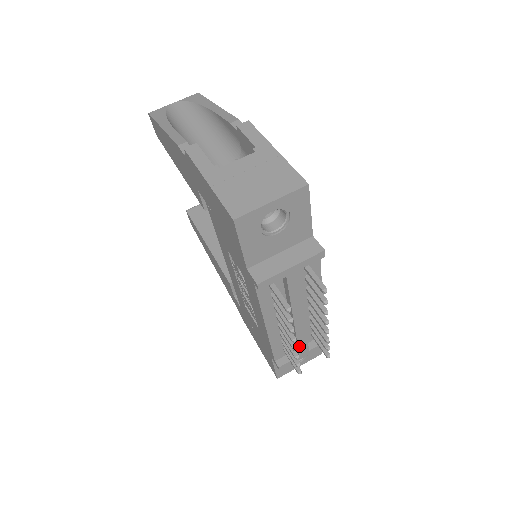
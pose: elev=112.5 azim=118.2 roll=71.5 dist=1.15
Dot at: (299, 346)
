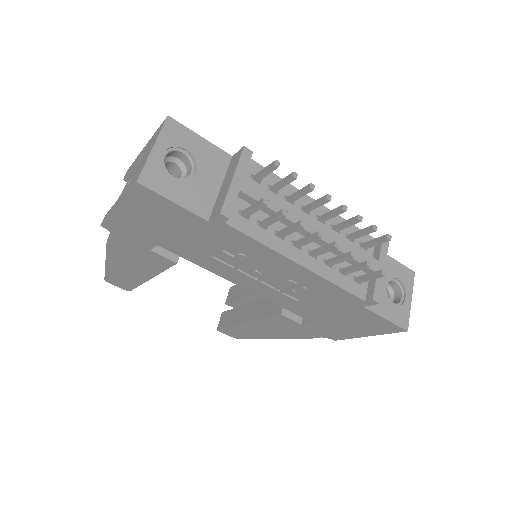
Dot at: (360, 261)
